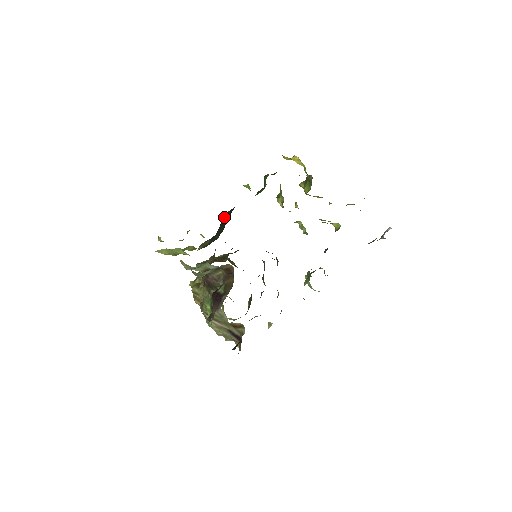
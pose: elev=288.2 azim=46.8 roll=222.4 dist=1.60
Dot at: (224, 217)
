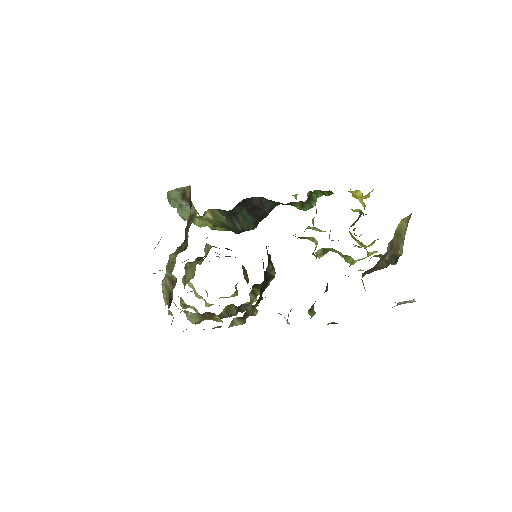
Dot at: (251, 202)
